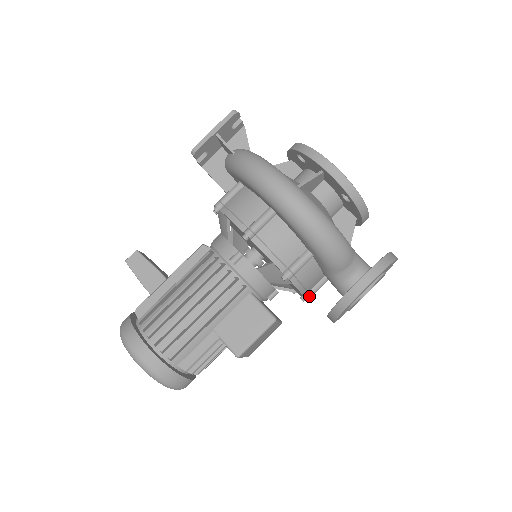
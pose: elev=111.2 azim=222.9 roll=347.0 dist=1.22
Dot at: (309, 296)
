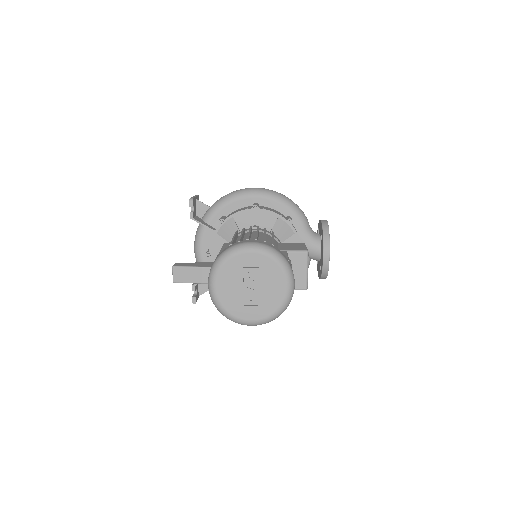
Dot at: occluded
